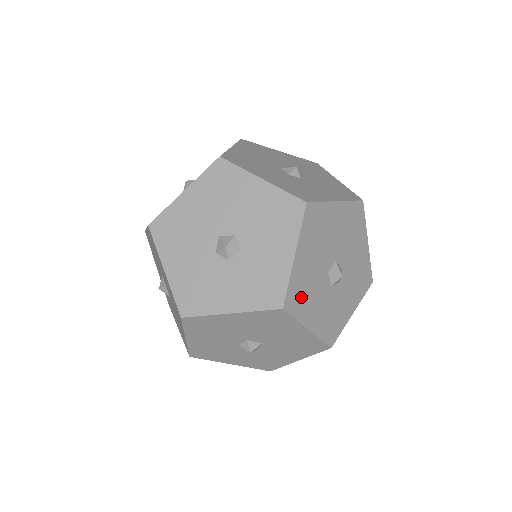
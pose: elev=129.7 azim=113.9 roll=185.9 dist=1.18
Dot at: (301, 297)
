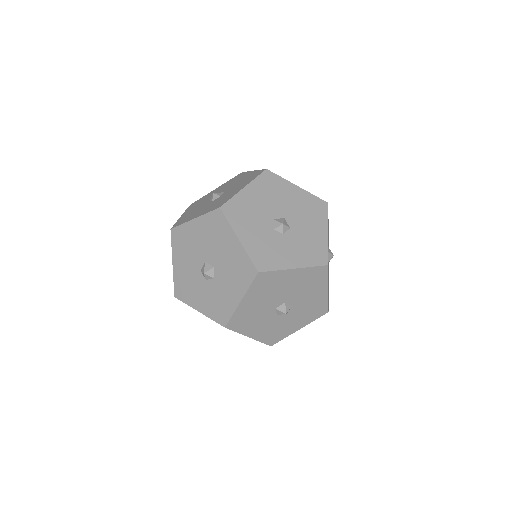
Dot at: (240, 214)
